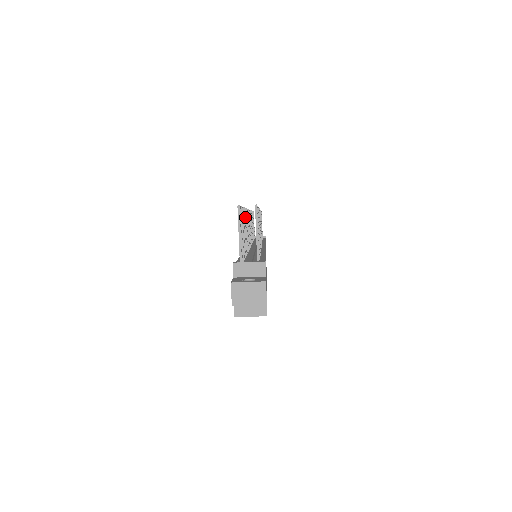
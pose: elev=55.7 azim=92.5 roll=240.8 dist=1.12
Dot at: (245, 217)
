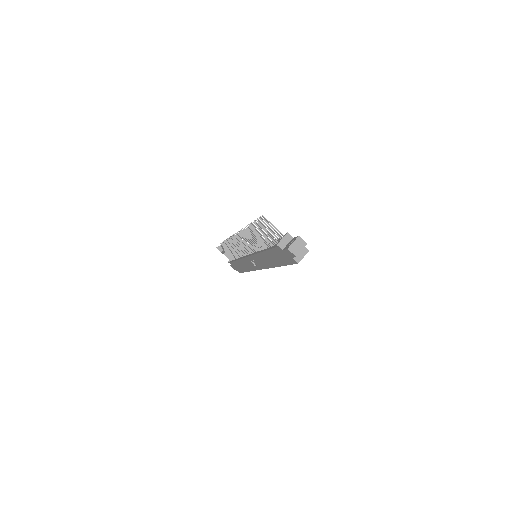
Dot at: (248, 234)
